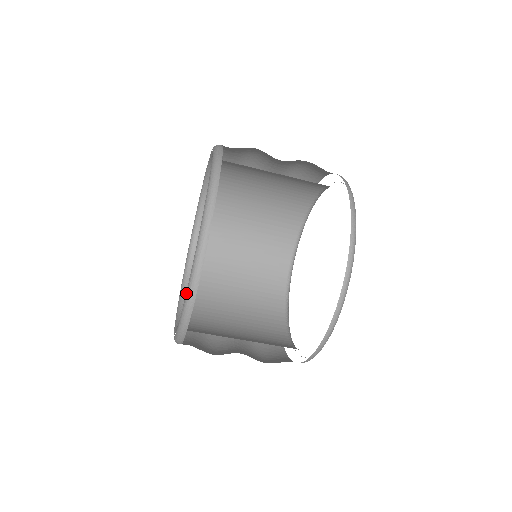
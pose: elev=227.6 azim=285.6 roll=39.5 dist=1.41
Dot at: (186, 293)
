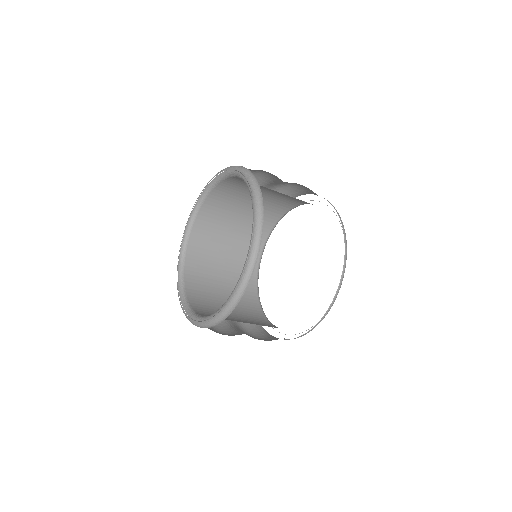
Dot at: (212, 319)
